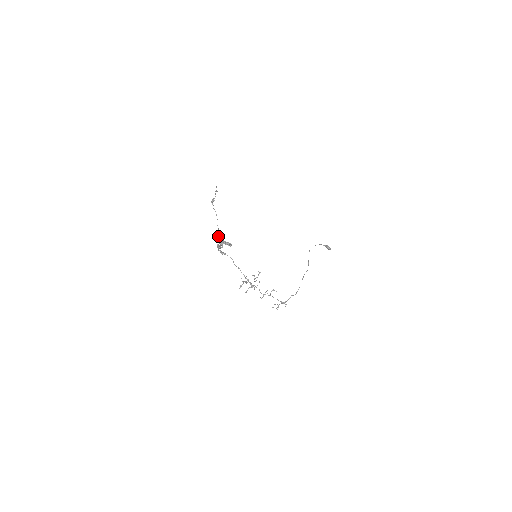
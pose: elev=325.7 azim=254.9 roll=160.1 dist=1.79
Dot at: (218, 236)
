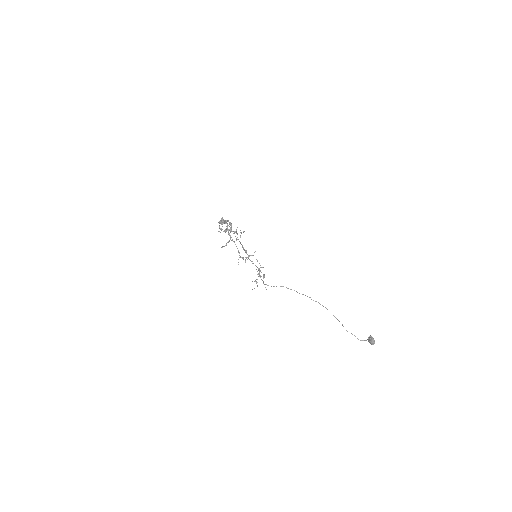
Dot at: occluded
